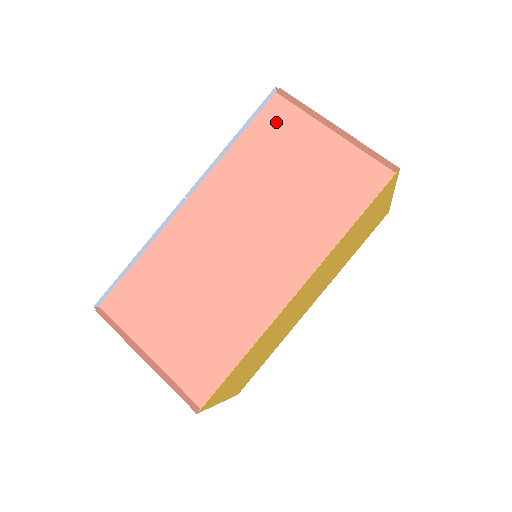
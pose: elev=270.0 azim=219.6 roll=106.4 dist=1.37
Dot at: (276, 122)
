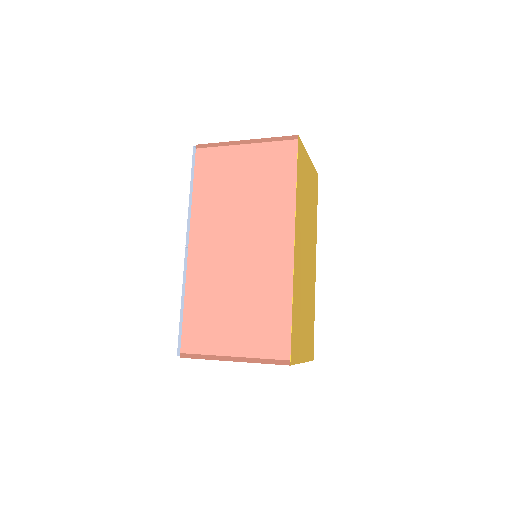
Dot at: (208, 164)
